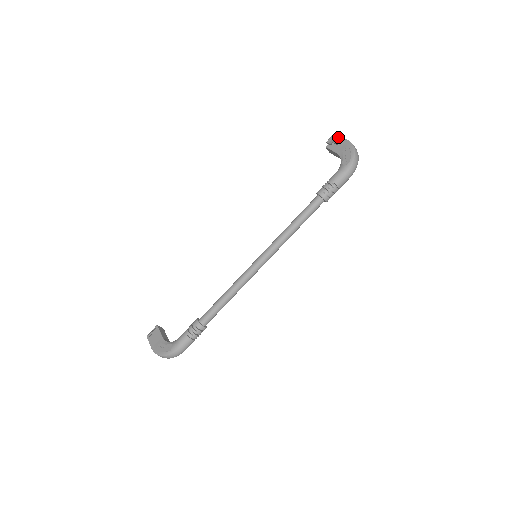
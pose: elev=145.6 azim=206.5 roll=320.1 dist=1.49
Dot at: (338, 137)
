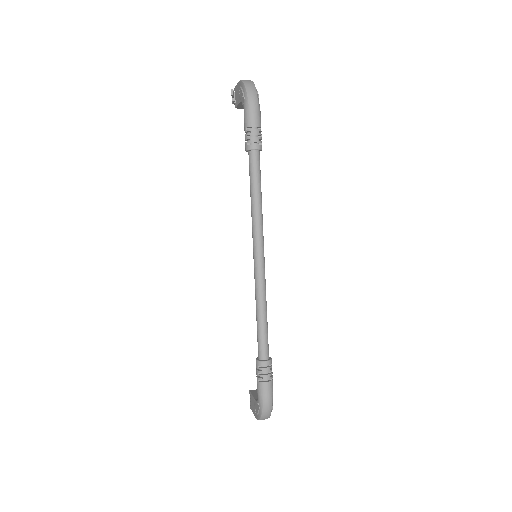
Dot at: (235, 89)
